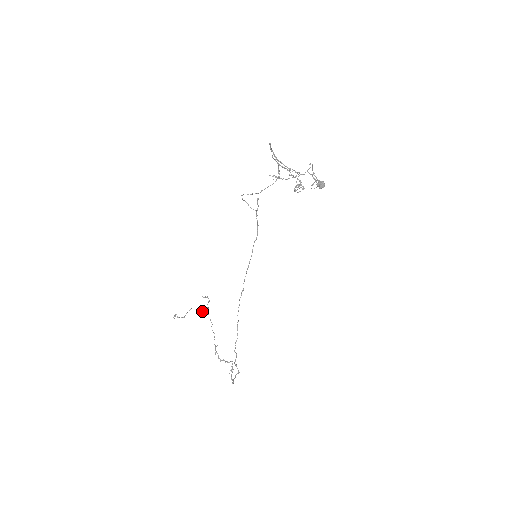
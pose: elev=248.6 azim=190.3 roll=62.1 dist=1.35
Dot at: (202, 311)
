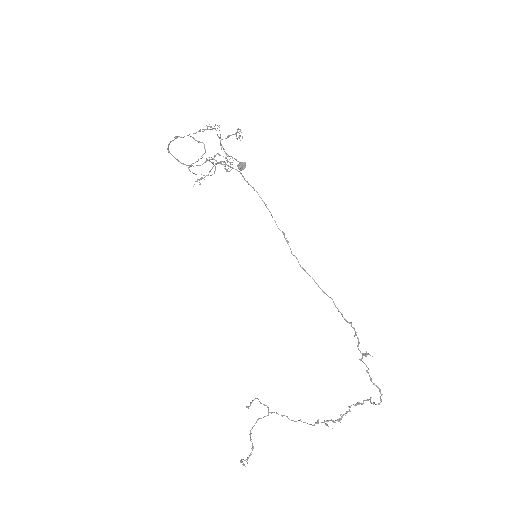
Dot at: (263, 417)
